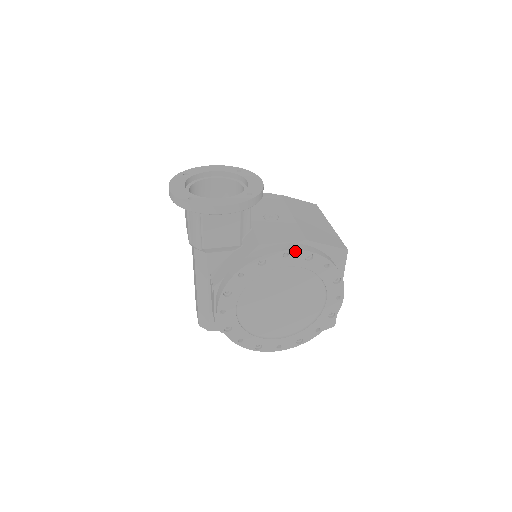
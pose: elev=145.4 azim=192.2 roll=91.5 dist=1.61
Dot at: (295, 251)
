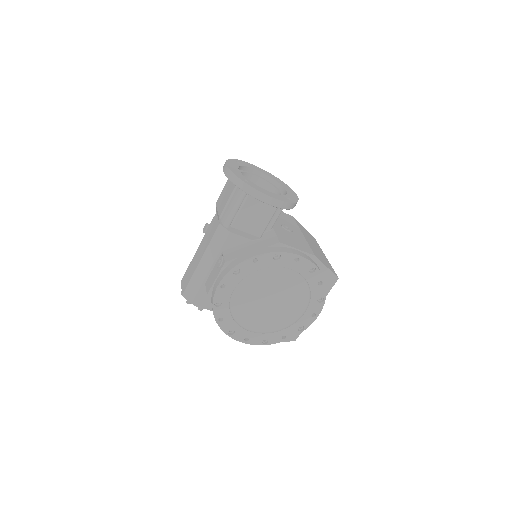
Dot at: (305, 259)
